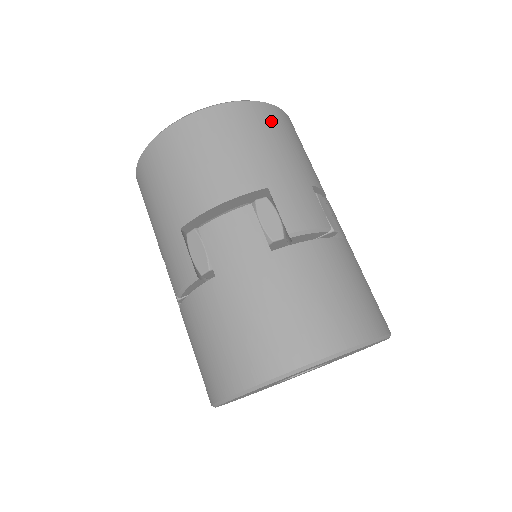
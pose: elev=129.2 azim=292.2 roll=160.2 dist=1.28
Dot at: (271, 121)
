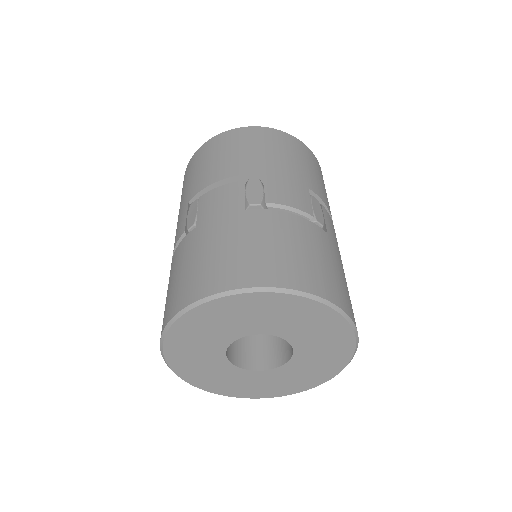
Dot at: (290, 144)
